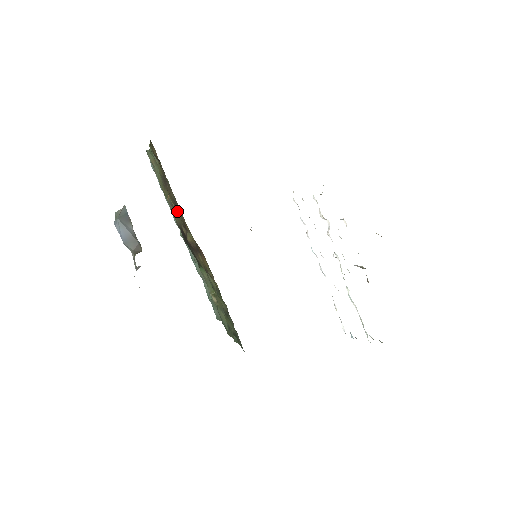
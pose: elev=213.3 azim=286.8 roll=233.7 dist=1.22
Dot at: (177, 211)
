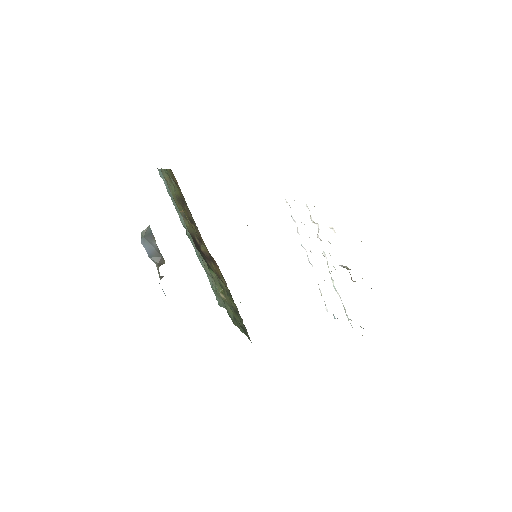
Dot at: (192, 226)
